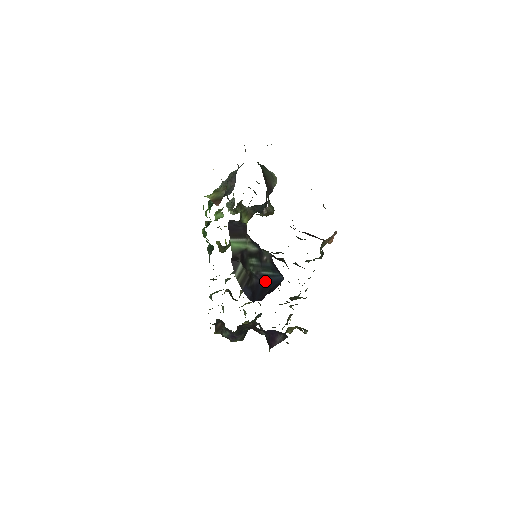
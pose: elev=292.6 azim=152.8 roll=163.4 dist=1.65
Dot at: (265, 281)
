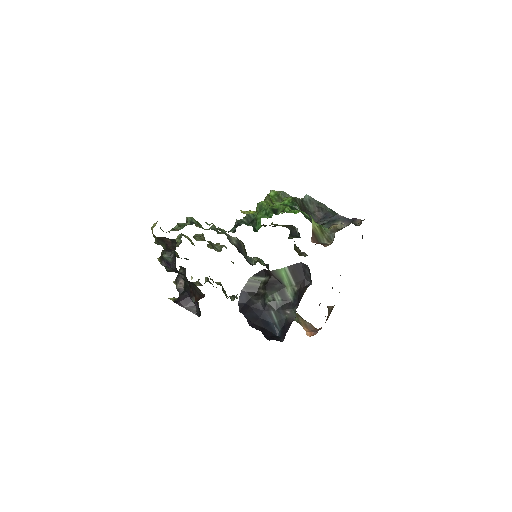
Dot at: (266, 317)
